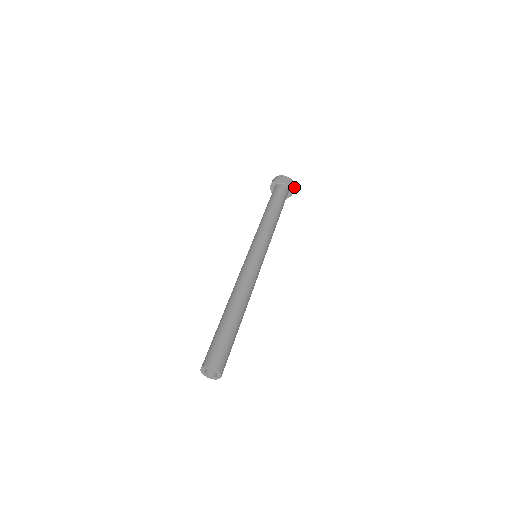
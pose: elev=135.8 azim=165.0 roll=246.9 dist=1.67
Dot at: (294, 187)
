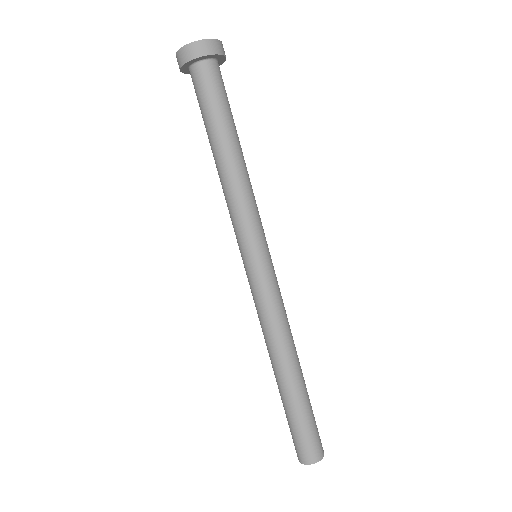
Dot at: occluded
